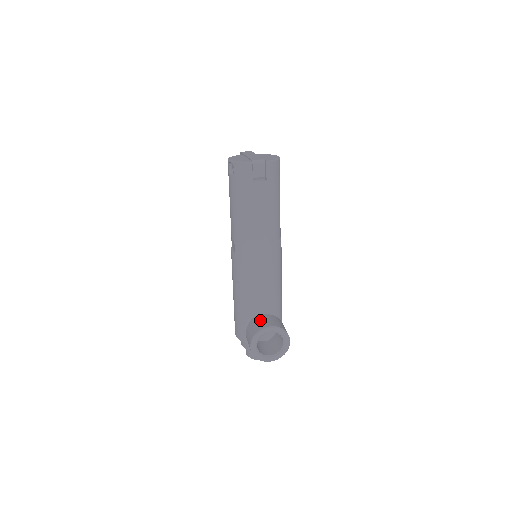
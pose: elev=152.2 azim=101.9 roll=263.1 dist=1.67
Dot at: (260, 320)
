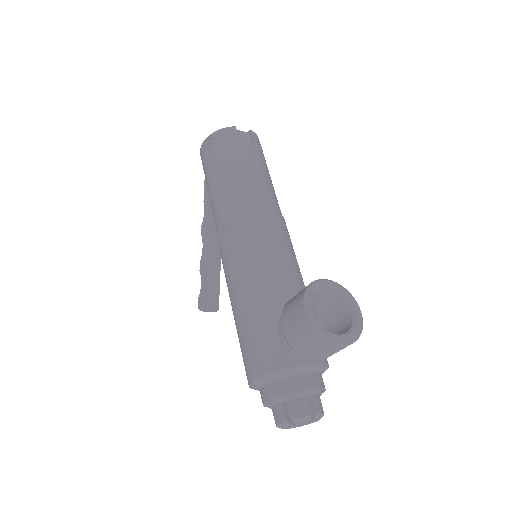
Dot at: occluded
